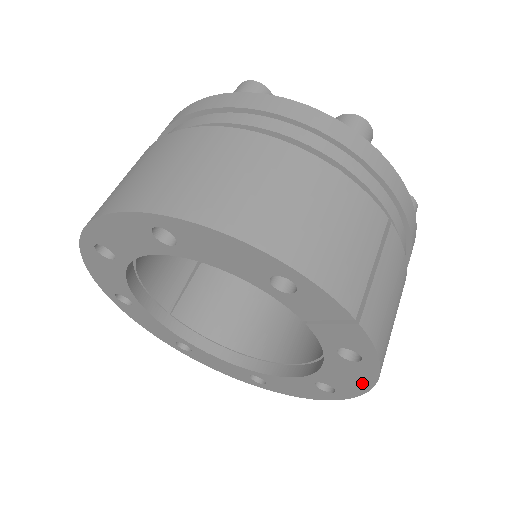
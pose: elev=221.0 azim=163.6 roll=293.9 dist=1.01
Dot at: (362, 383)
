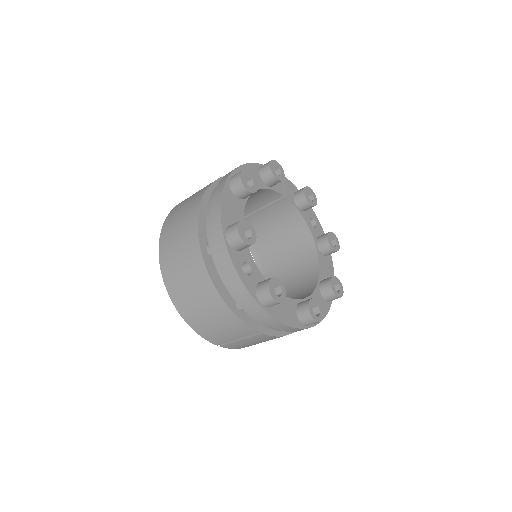
Dot at: occluded
